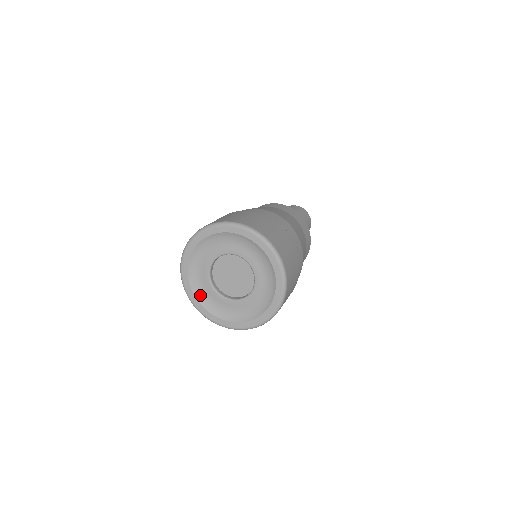
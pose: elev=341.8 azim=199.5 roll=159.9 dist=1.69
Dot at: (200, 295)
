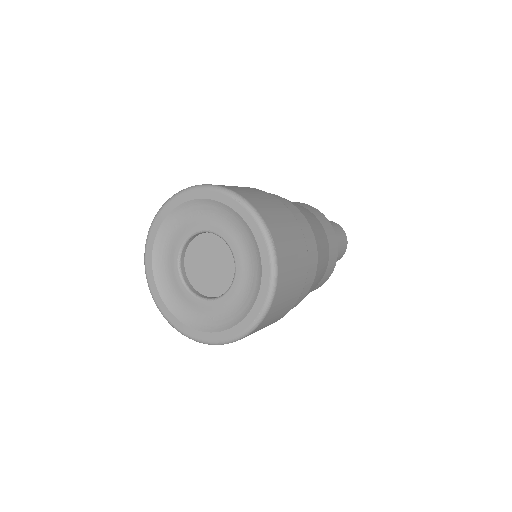
Dot at: (159, 253)
